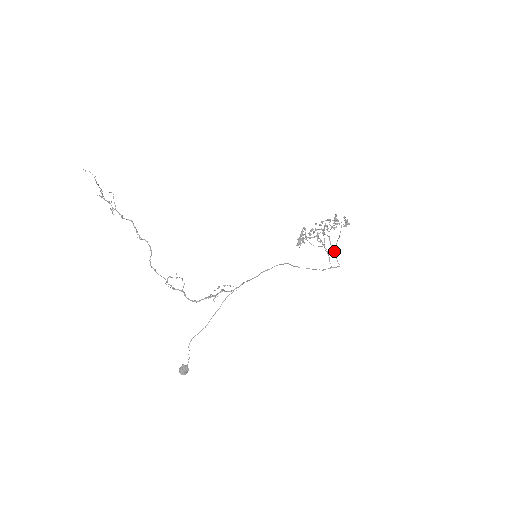
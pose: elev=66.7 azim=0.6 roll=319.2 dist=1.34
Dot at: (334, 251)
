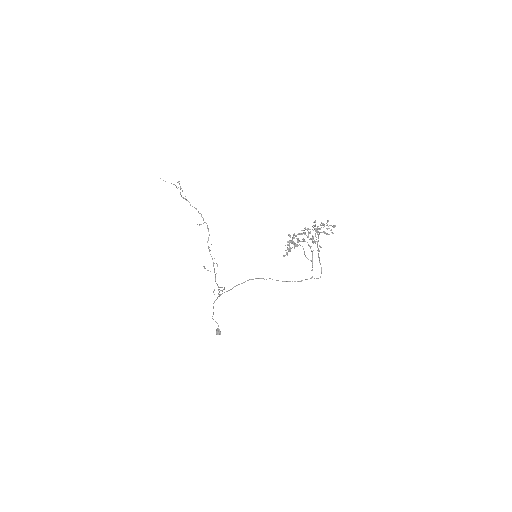
Dot at: (319, 260)
